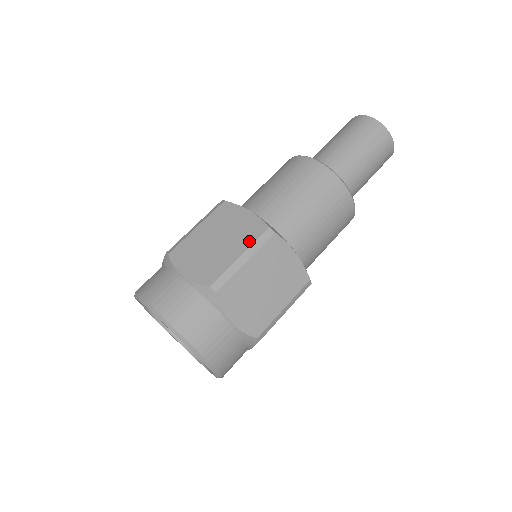
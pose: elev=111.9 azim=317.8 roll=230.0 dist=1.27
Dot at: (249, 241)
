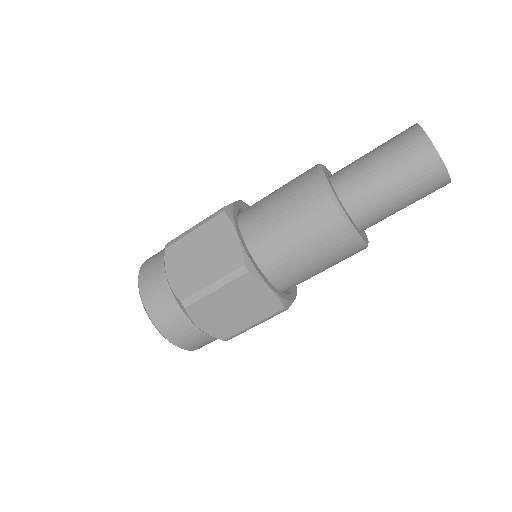
Dot at: (263, 316)
